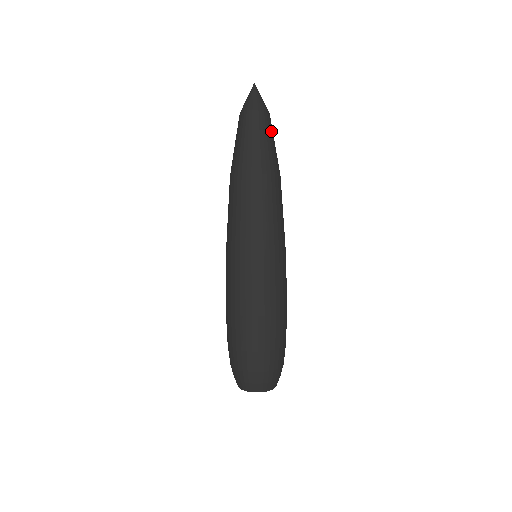
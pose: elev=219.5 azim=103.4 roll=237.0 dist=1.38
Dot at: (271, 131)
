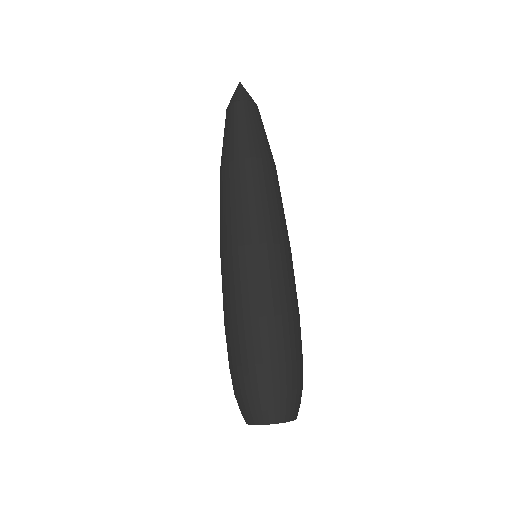
Dot at: (261, 122)
